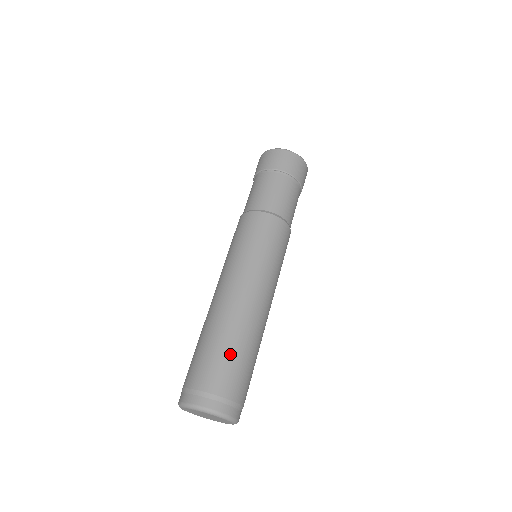
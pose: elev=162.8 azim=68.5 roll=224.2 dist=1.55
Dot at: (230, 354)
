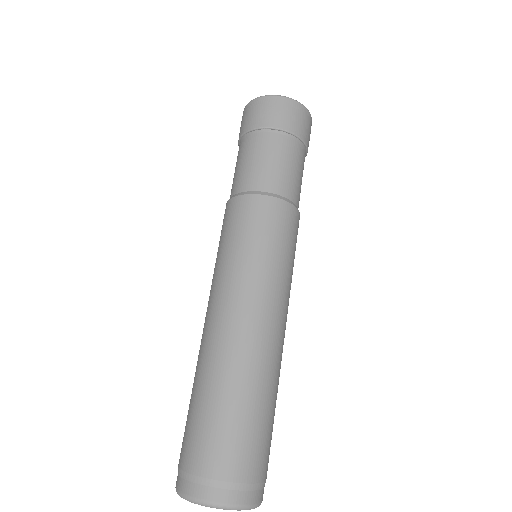
Dot at: (231, 415)
